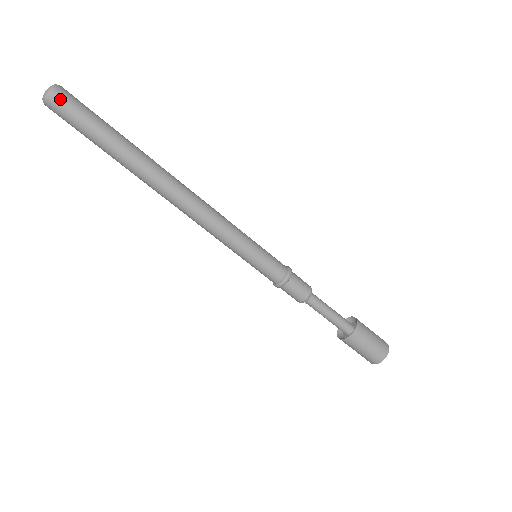
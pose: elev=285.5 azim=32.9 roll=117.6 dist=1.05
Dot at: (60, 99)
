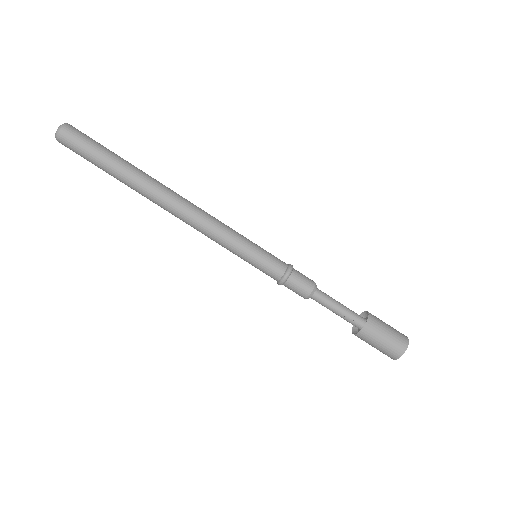
Dot at: (74, 129)
